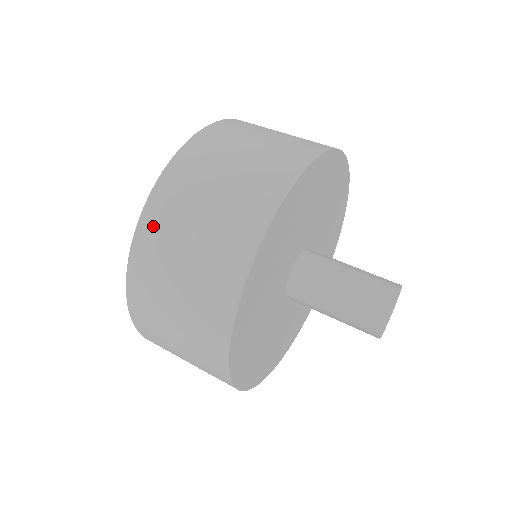
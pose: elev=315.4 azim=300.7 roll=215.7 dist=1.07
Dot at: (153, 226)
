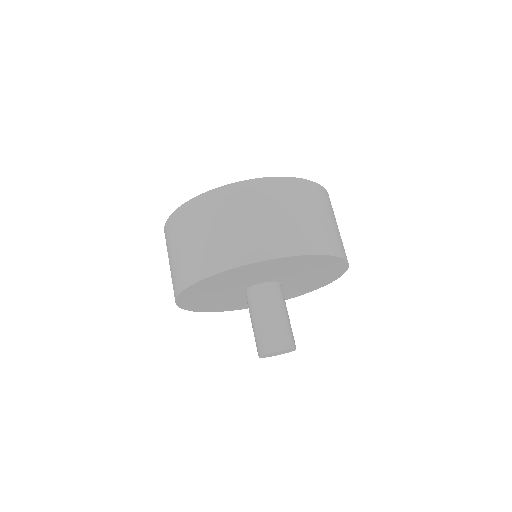
Dot at: (204, 204)
